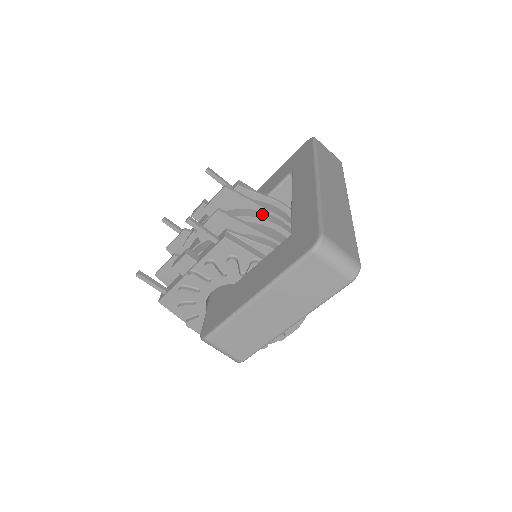
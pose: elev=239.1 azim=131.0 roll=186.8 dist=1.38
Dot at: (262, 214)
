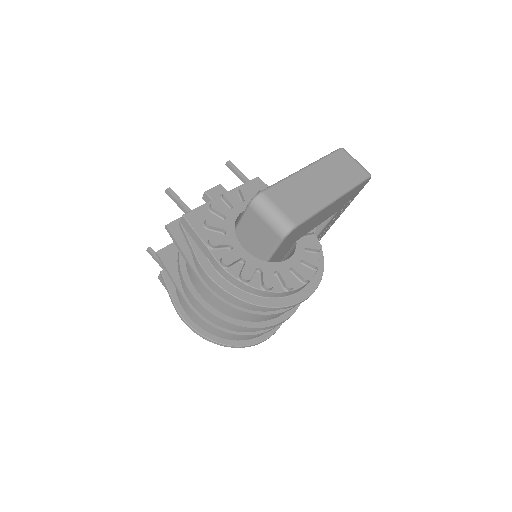
Dot at: occluded
